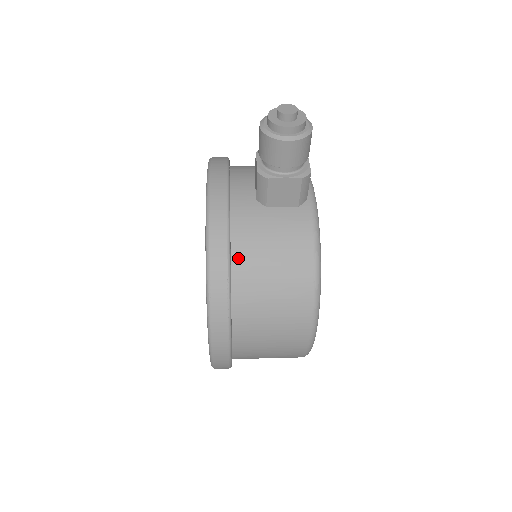
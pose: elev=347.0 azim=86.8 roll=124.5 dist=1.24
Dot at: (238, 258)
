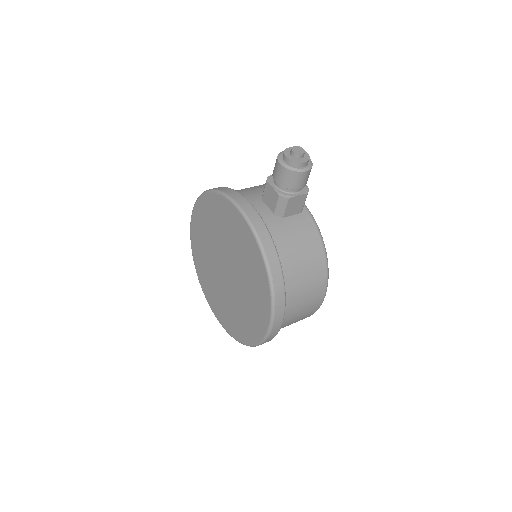
Dot at: (281, 258)
